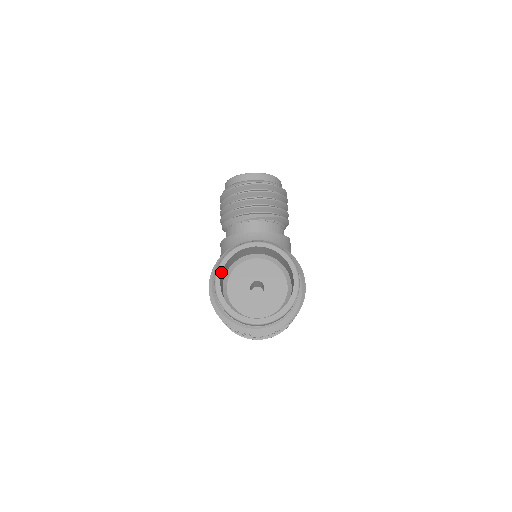
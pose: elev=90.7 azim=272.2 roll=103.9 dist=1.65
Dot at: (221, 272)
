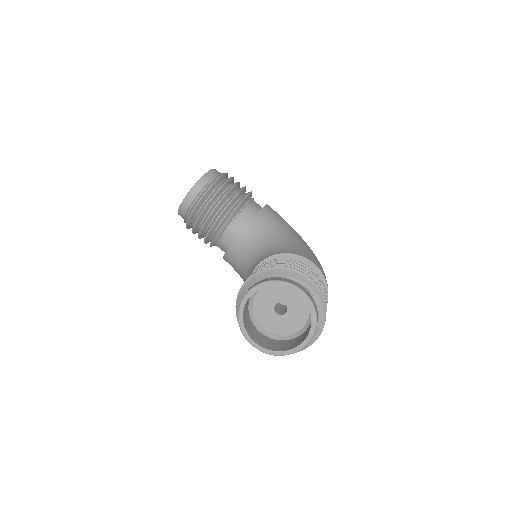
Dot at: (248, 336)
